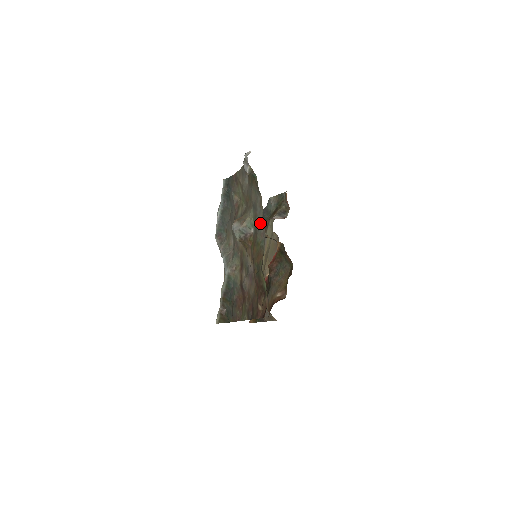
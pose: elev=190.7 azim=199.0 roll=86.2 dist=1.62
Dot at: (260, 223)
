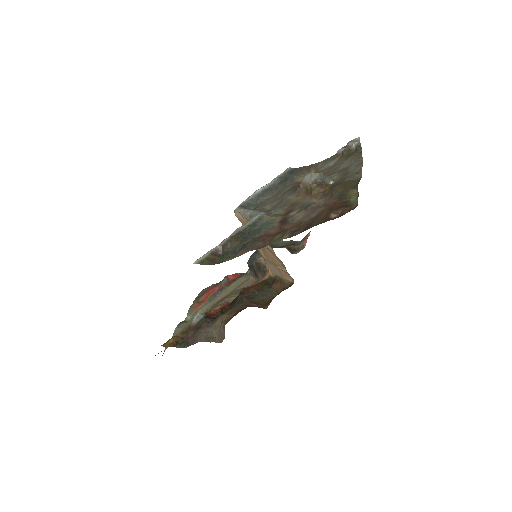
Dot at: (354, 172)
